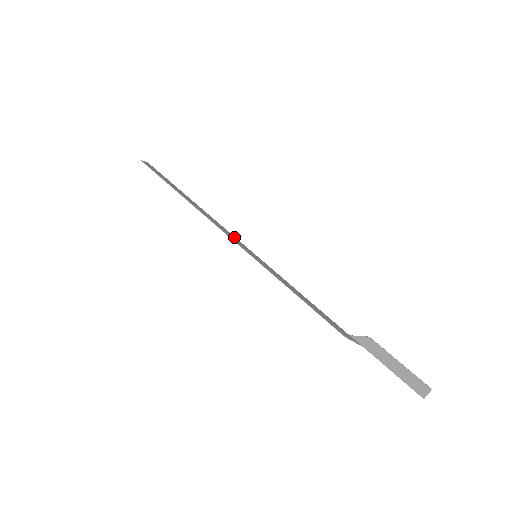
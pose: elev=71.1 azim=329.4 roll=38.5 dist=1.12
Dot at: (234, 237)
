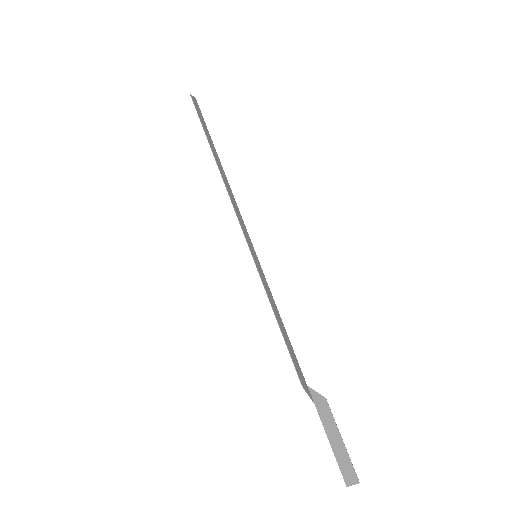
Dot at: (244, 224)
